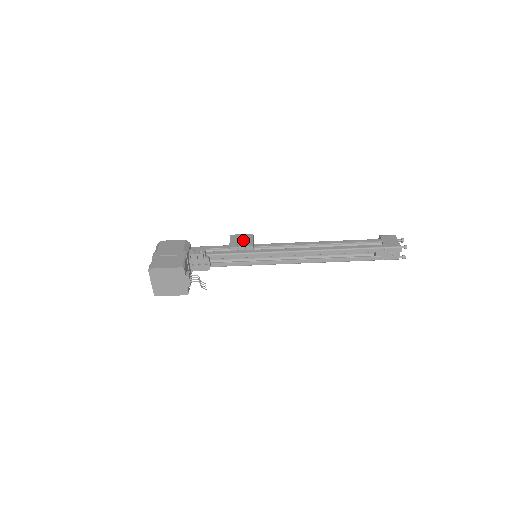
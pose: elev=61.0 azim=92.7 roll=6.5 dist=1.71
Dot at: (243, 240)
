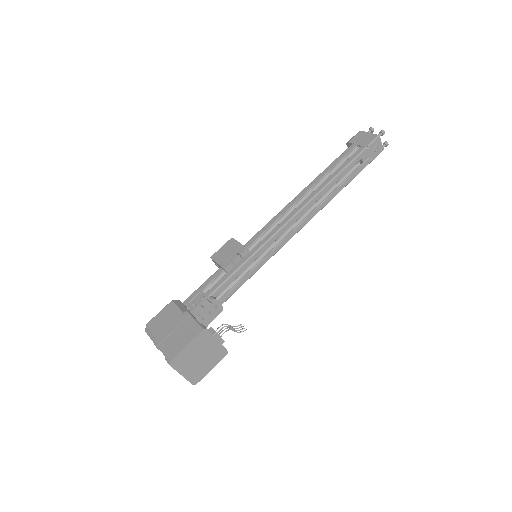
Dot at: (230, 251)
